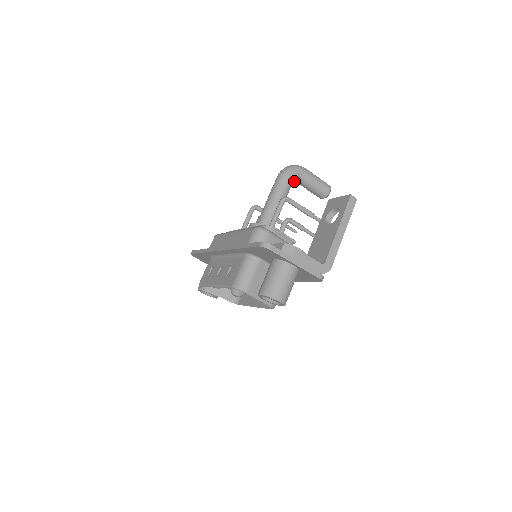
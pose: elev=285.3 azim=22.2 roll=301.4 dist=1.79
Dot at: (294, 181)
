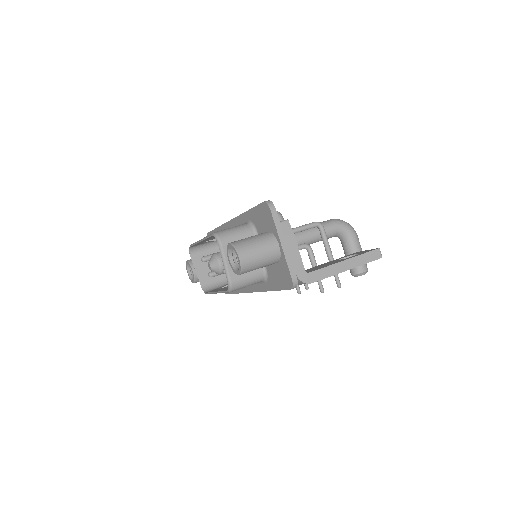
Dot at: (339, 236)
